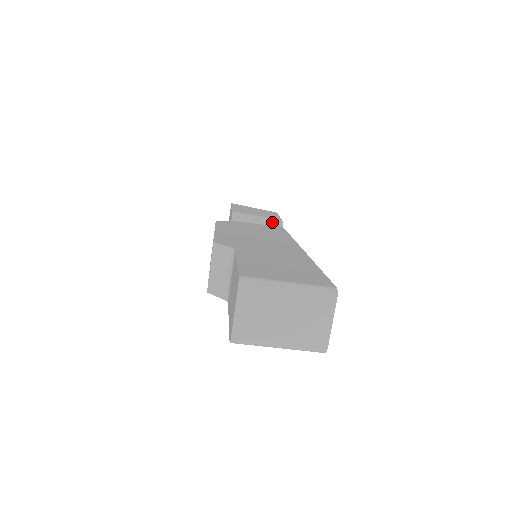
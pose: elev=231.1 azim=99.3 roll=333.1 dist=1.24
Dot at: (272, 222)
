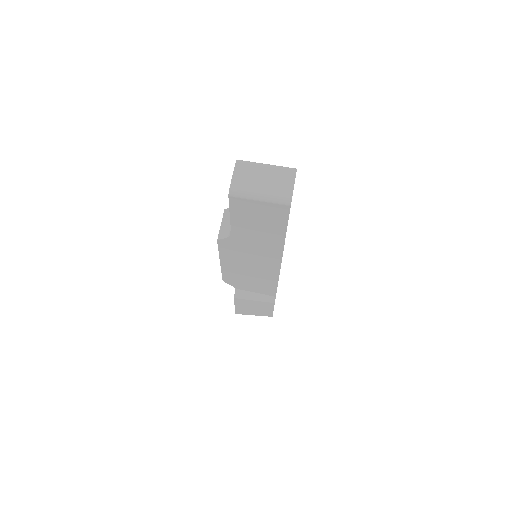
Dot at: occluded
